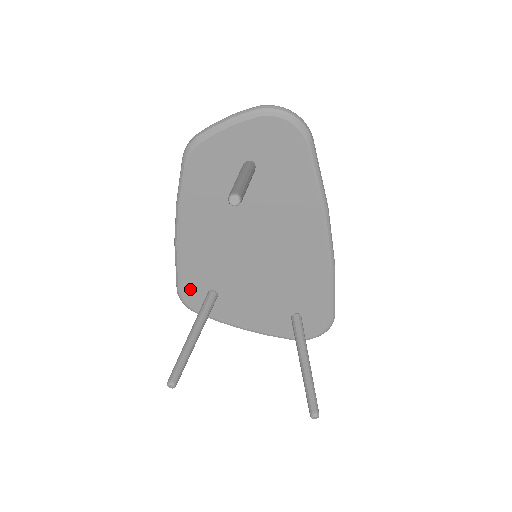
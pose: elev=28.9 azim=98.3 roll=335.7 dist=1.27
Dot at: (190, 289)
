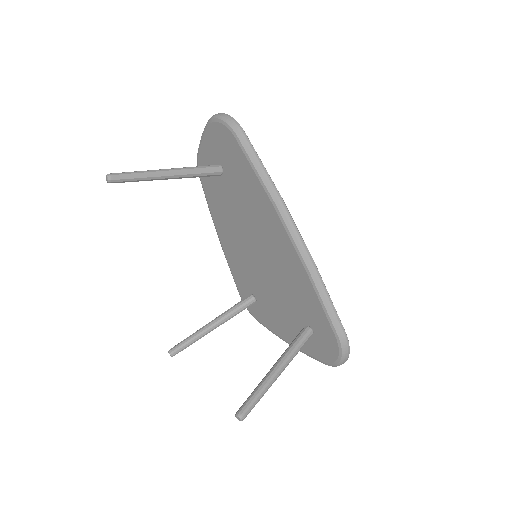
Dot at: (243, 293)
